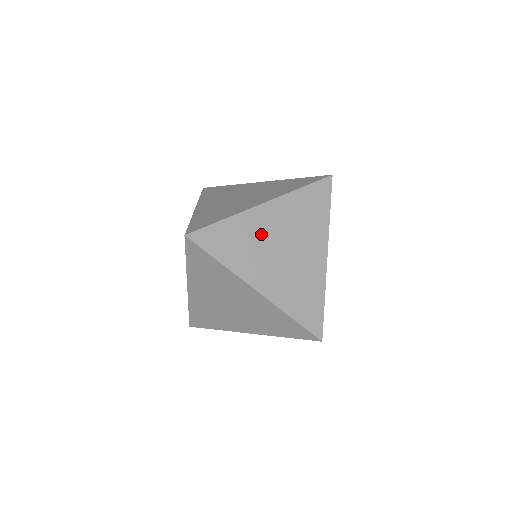
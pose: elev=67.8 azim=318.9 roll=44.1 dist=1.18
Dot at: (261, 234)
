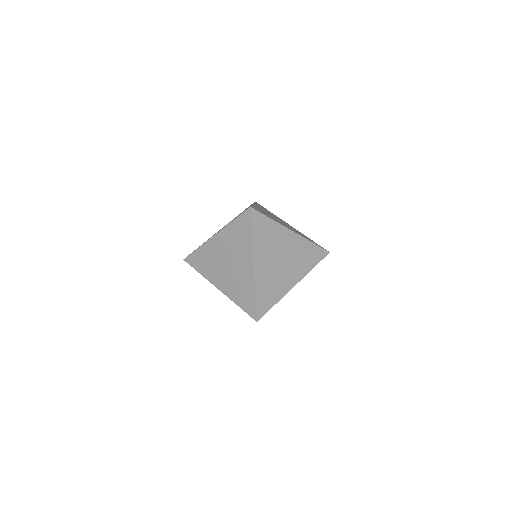
Dot at: (279, 243)
